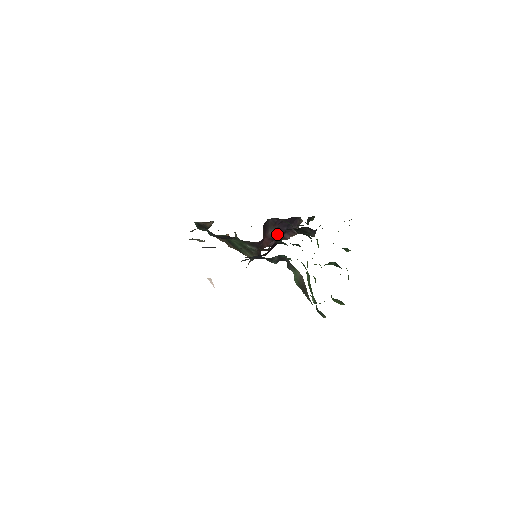
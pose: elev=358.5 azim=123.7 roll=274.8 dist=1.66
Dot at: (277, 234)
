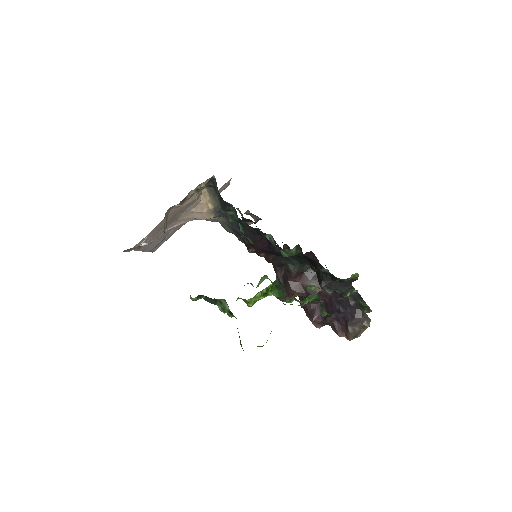
Dot at: (327, 308)
